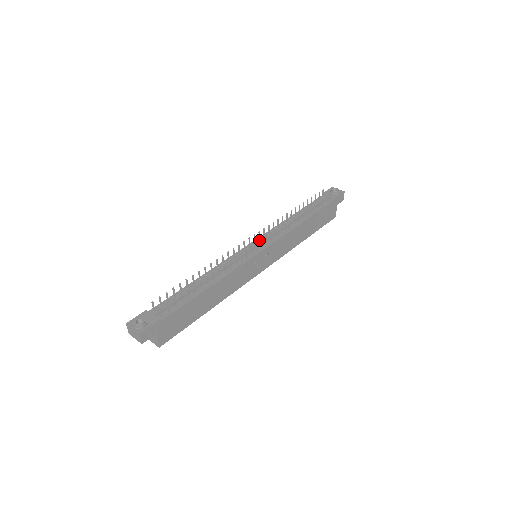
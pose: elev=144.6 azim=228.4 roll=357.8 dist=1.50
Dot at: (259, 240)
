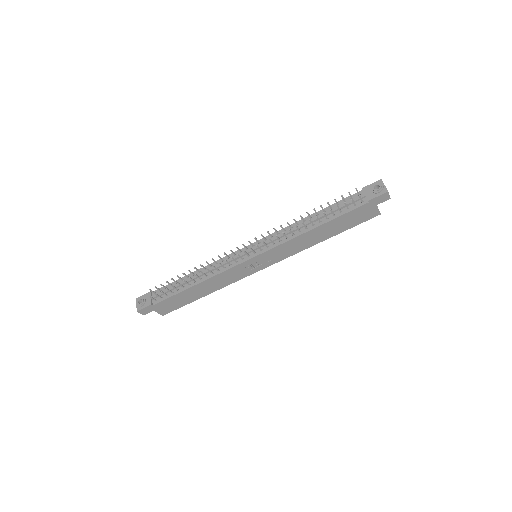
Dot at: (259, 243)
